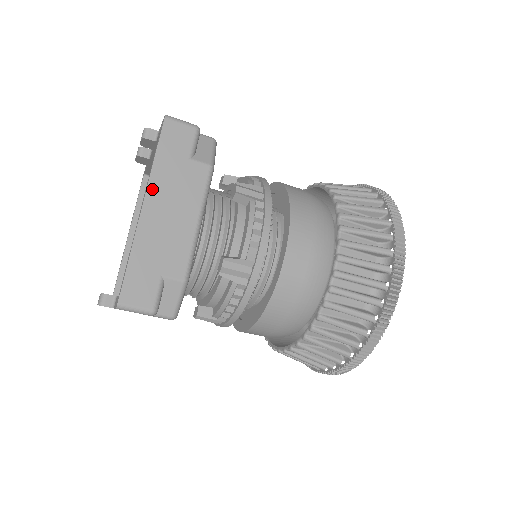
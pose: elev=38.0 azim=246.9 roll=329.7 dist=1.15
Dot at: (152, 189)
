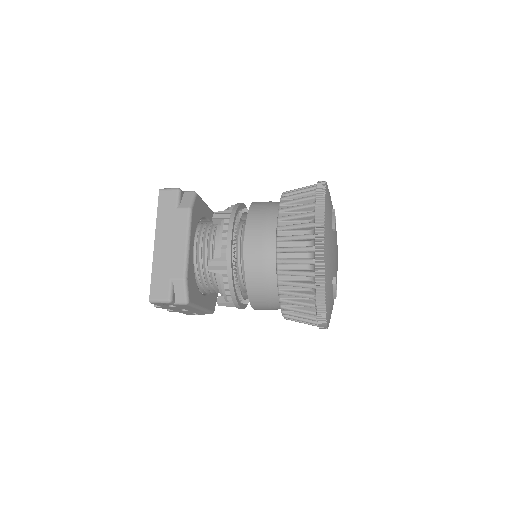
Dot at: (158, 232)
